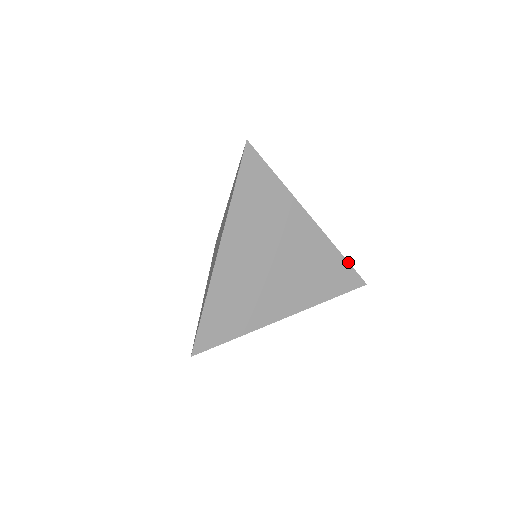
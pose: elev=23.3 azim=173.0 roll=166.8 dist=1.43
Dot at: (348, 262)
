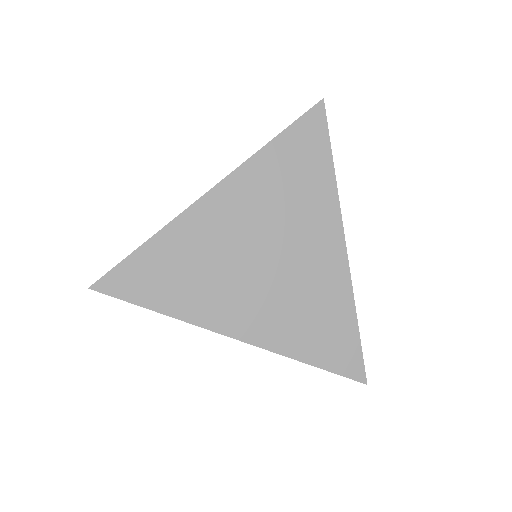
Dot at: (359, 334)
